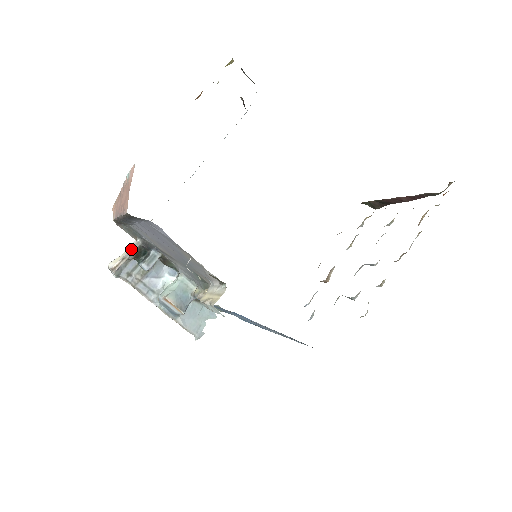
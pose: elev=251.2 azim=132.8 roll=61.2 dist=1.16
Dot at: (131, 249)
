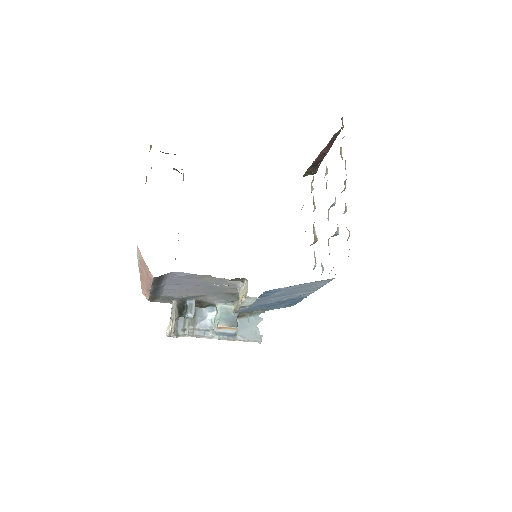
Dot at: (173, 311)
